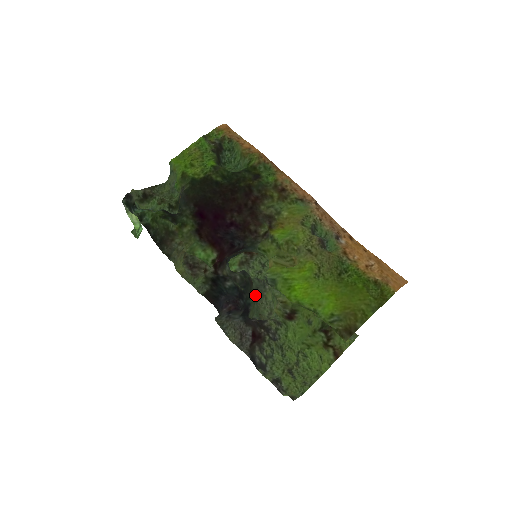
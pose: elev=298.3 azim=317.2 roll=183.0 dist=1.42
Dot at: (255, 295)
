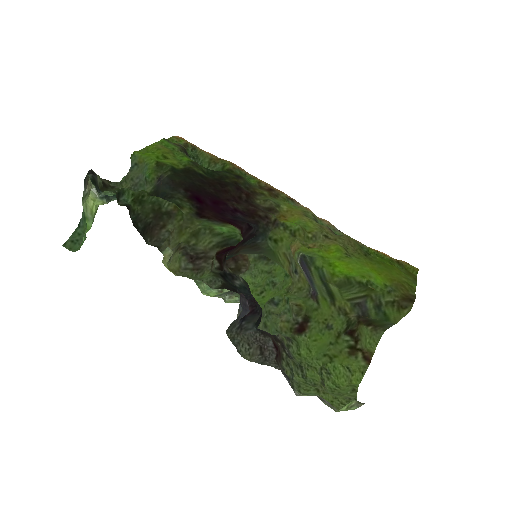
Dot at: occluded
